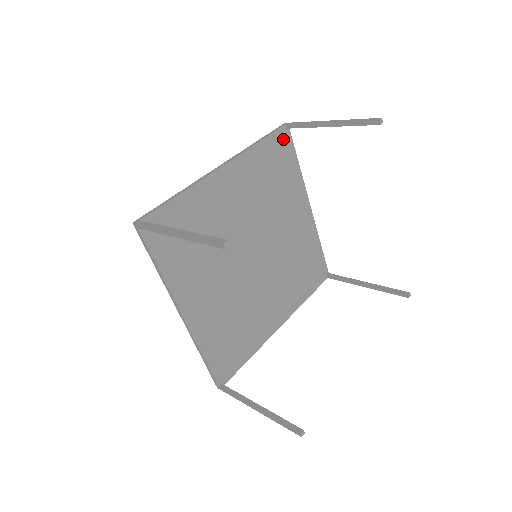
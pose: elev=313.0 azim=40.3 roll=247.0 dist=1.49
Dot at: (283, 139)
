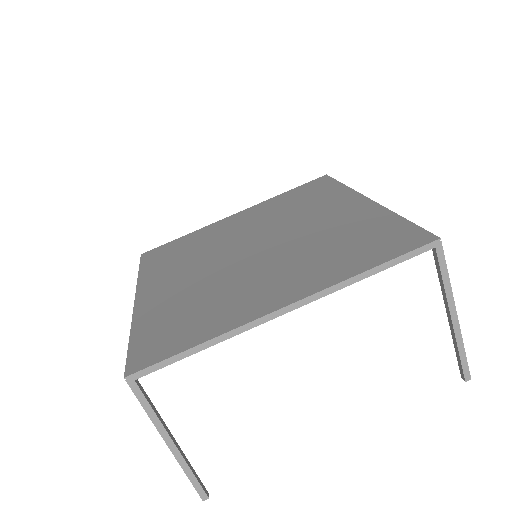
Dot at: occluded
